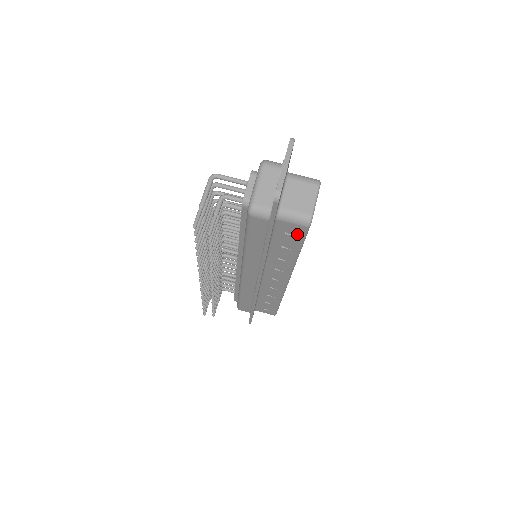
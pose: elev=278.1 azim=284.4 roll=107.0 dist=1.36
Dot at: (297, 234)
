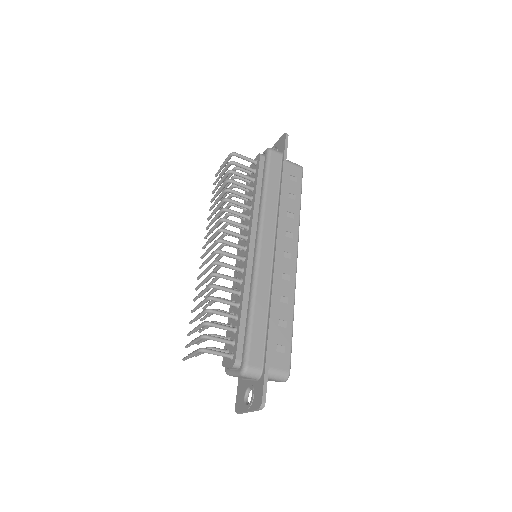
Dot at: occluded
